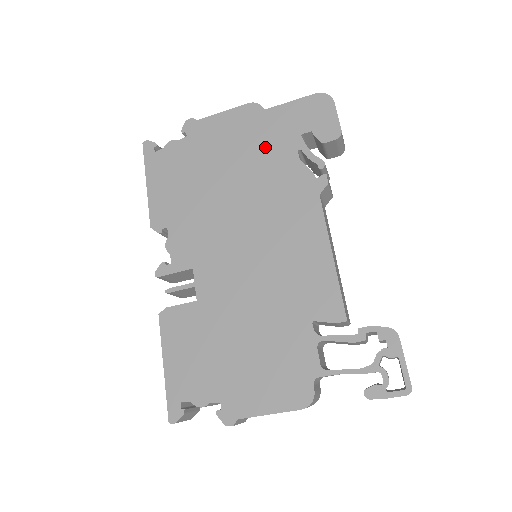
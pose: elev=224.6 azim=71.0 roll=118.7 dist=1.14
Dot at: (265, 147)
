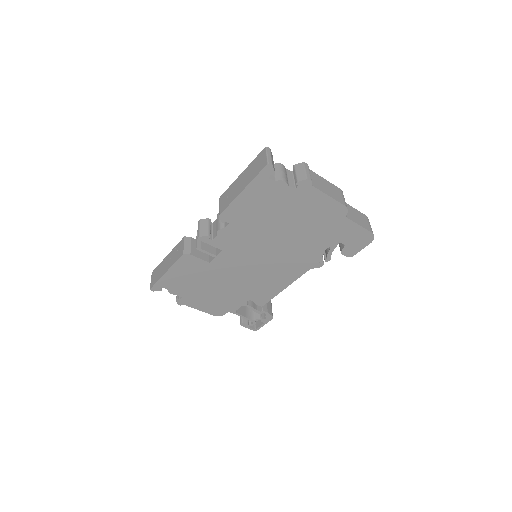
Dot at: (320, 233)
